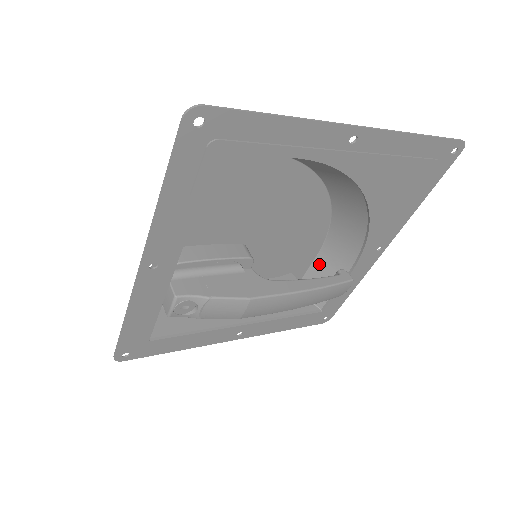
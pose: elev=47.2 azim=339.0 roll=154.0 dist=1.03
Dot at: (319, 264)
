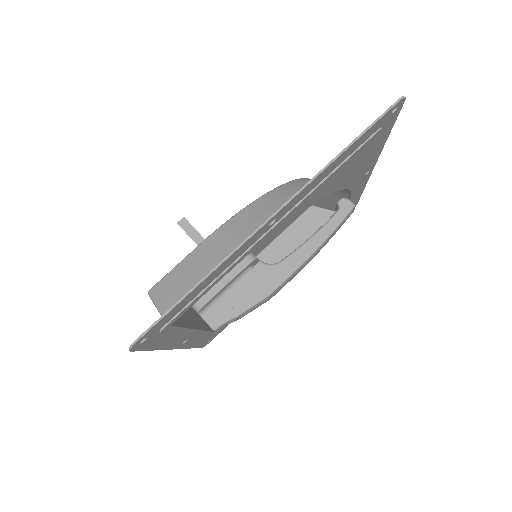
Dot at: occluded
